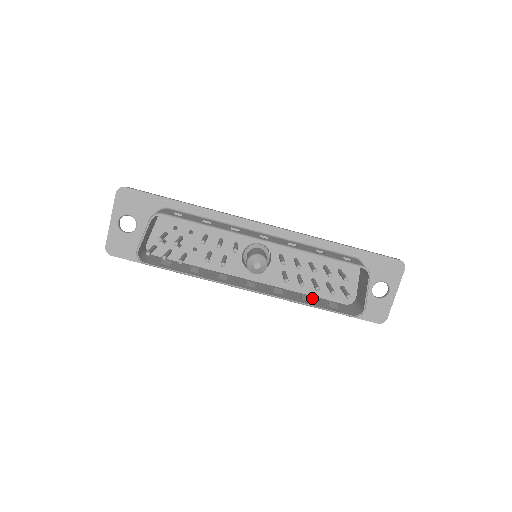
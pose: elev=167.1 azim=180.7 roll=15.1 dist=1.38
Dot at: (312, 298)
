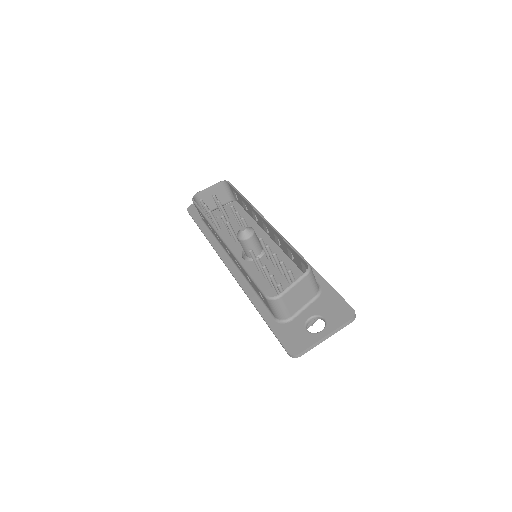
Dot at: occluded
